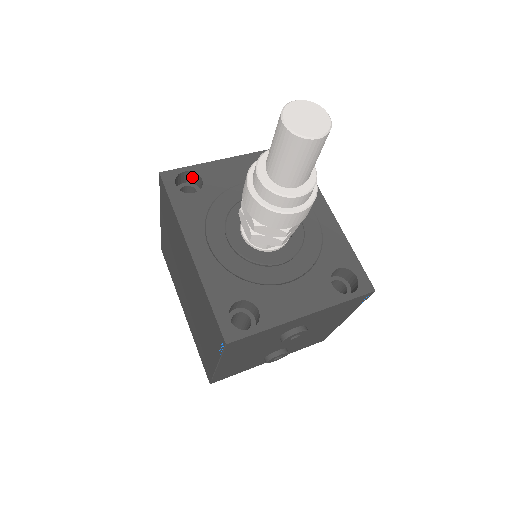
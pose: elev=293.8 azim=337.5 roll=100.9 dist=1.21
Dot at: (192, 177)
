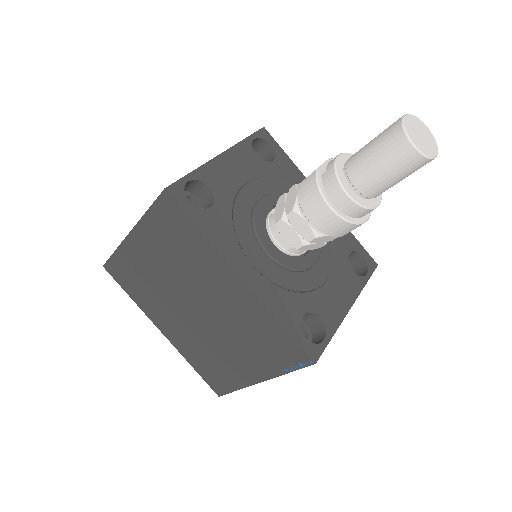
Dot at: (191, 185)
